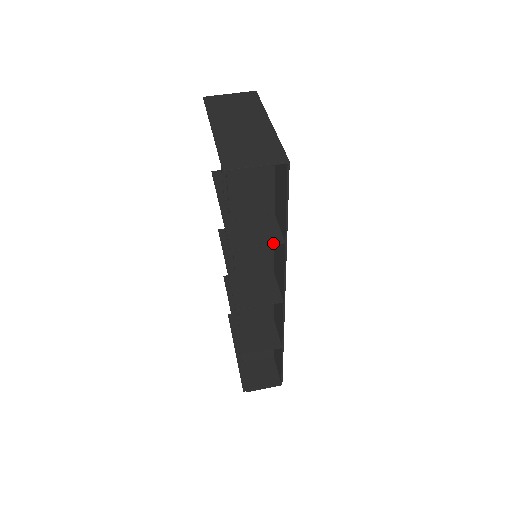
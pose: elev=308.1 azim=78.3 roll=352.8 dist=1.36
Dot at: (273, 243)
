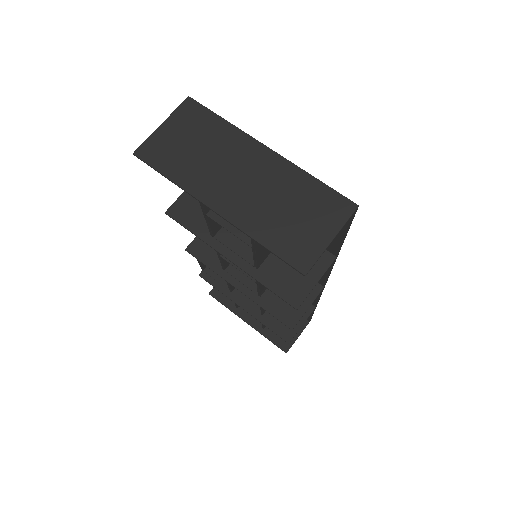
Dot at: (327, 267)
